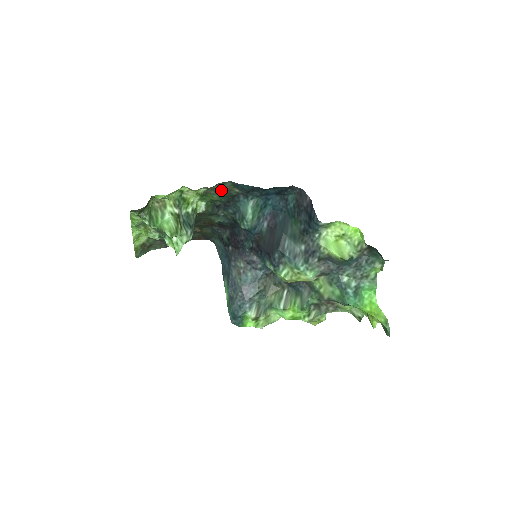
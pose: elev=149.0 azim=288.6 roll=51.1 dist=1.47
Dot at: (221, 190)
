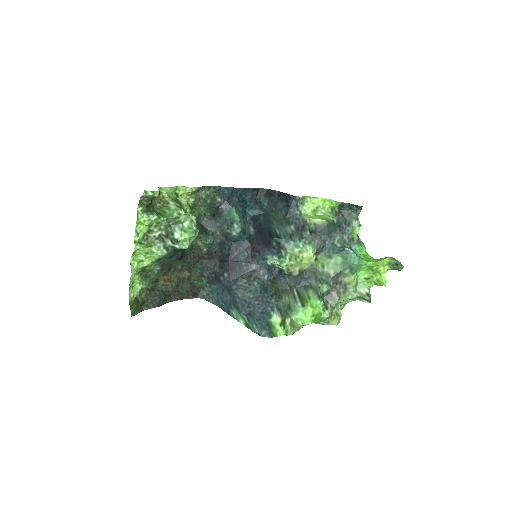
Dot at: (206, 199)
